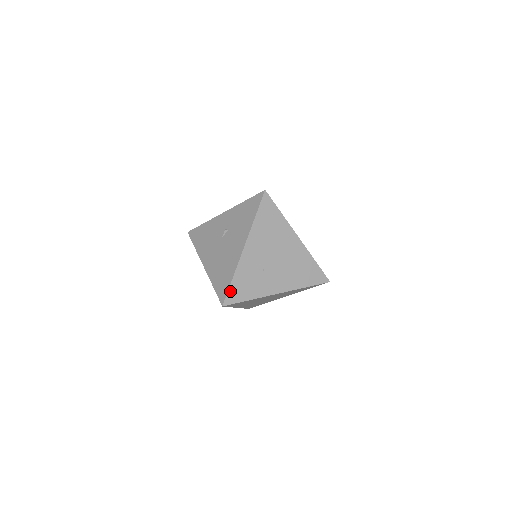
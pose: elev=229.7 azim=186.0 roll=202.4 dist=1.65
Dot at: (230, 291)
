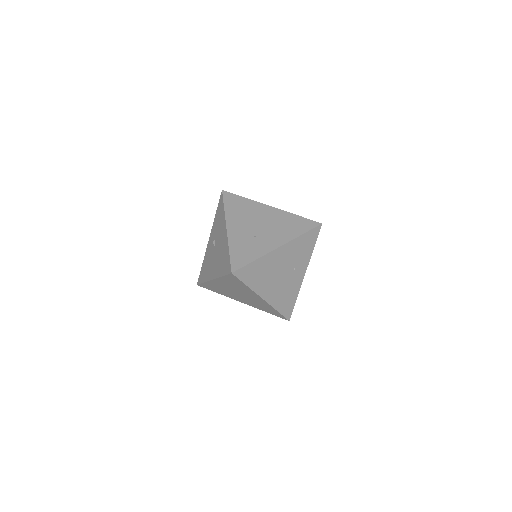
Dot at: (232, 260)
